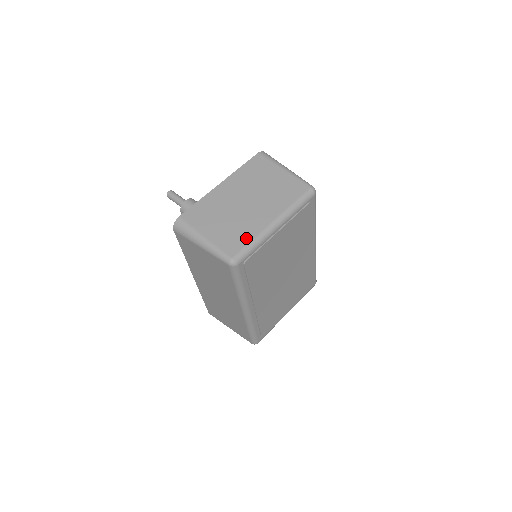
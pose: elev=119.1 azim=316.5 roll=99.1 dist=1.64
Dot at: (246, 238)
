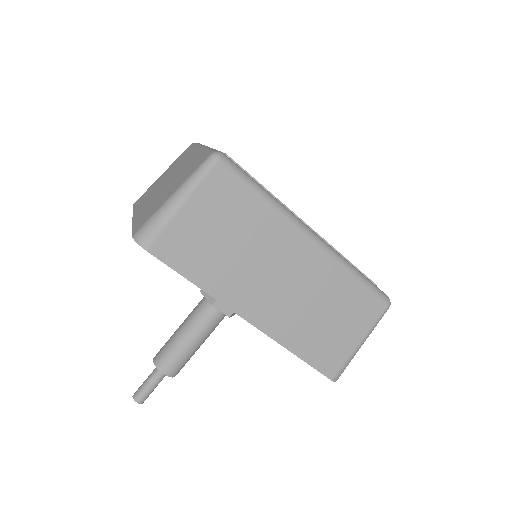
Dot at: (199, 157)
